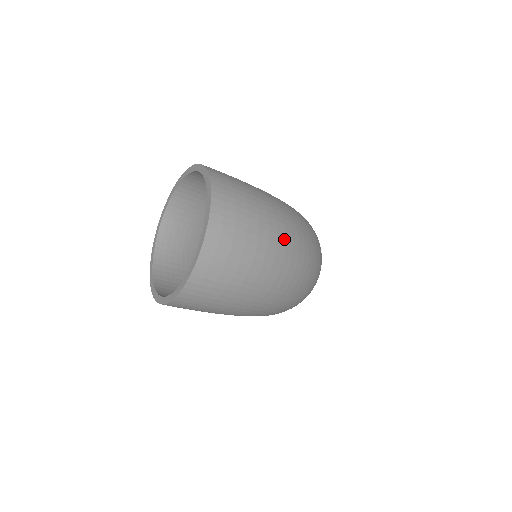
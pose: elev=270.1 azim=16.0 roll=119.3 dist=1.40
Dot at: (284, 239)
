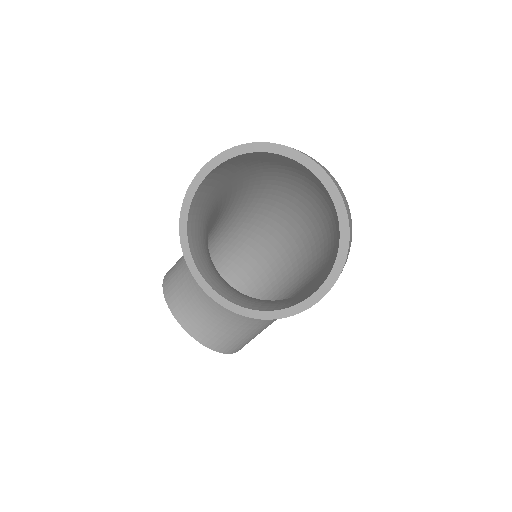
Dot at: occluded
